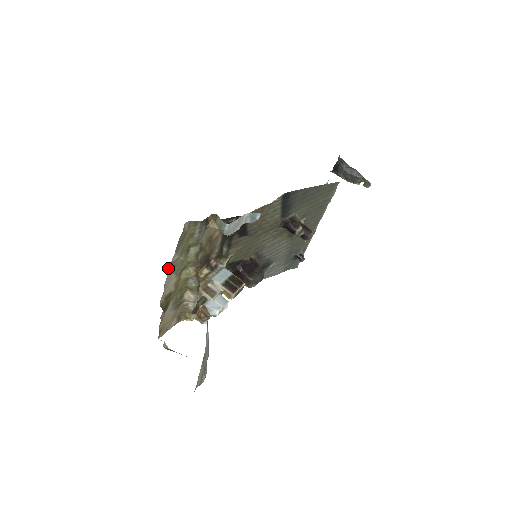
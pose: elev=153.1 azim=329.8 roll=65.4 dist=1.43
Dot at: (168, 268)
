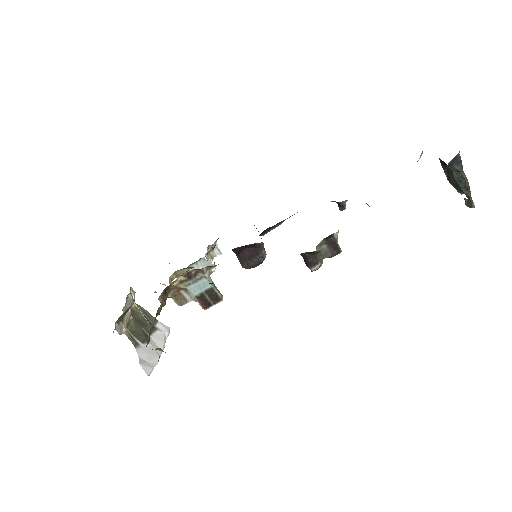
Dot at: occluded
